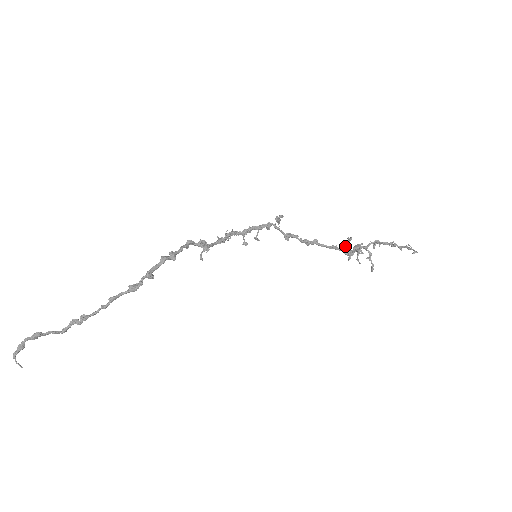
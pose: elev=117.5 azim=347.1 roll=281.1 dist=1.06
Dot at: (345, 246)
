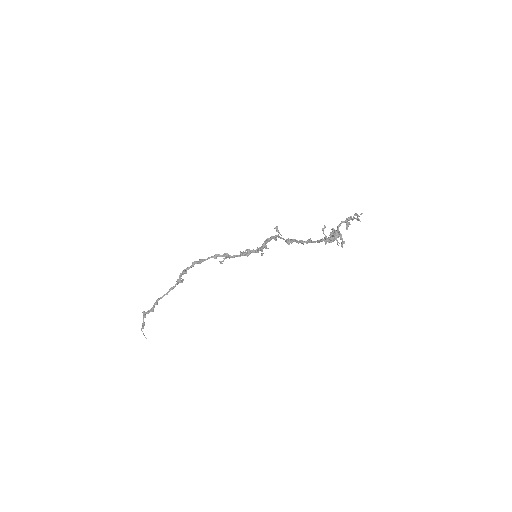
Dot at: occluded
